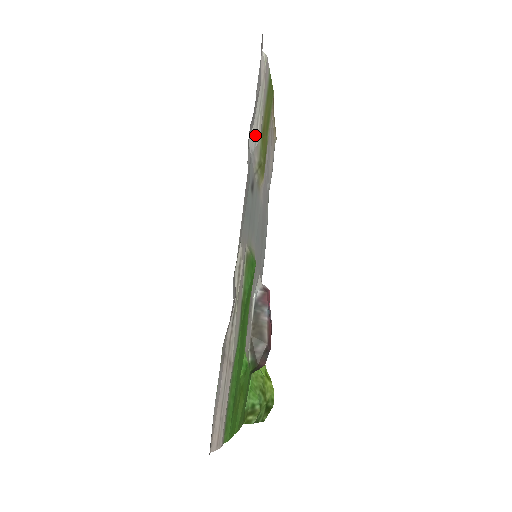
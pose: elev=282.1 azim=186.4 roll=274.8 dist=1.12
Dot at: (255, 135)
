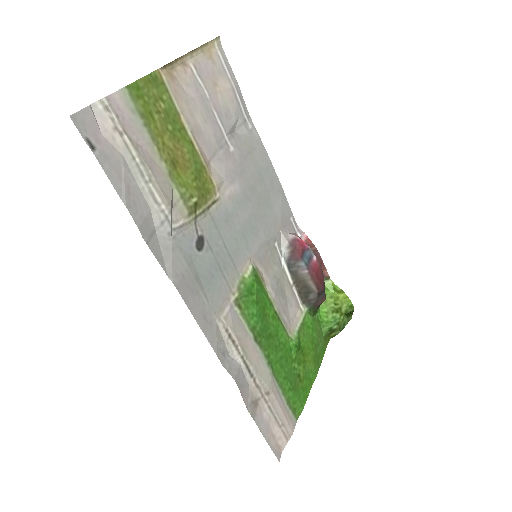
Dot at: (161, 214)
